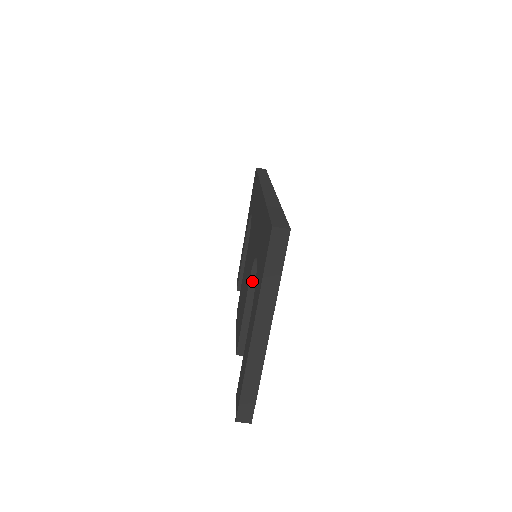
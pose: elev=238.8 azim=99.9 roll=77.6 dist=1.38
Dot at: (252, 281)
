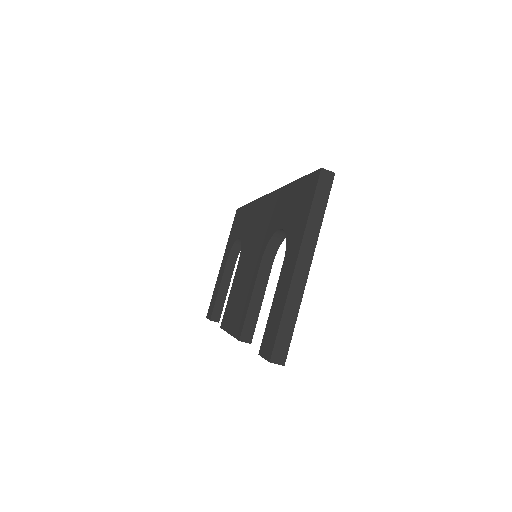
Dot at: (263, 263)
